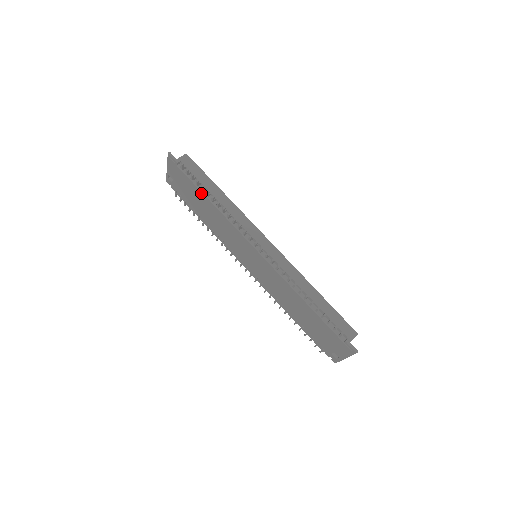
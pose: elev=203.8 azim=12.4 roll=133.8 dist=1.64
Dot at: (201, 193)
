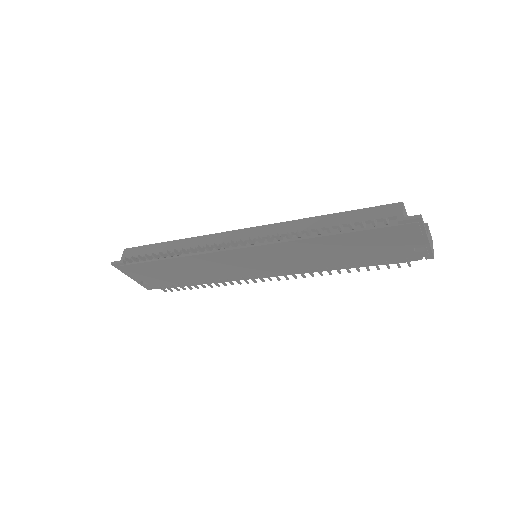
Dot at: (160, 262)
